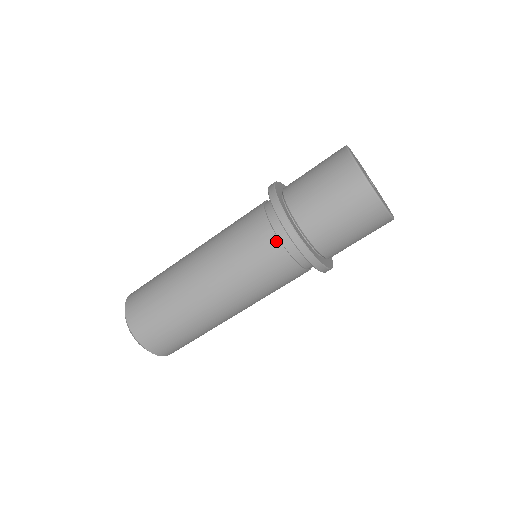
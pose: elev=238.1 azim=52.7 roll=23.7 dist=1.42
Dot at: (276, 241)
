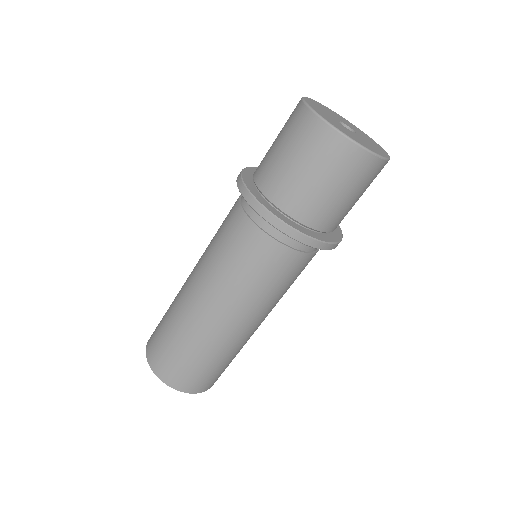
Dot at: (254, 228)
